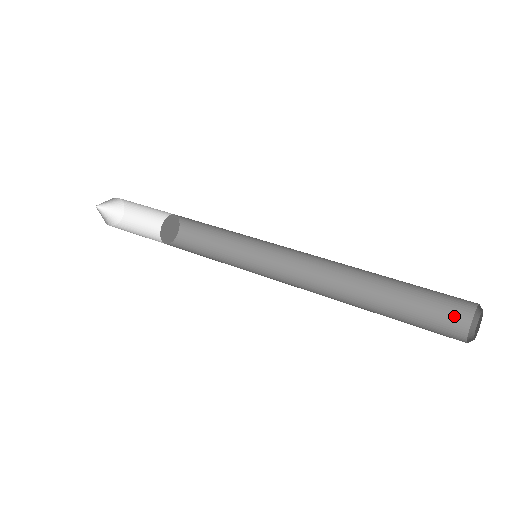
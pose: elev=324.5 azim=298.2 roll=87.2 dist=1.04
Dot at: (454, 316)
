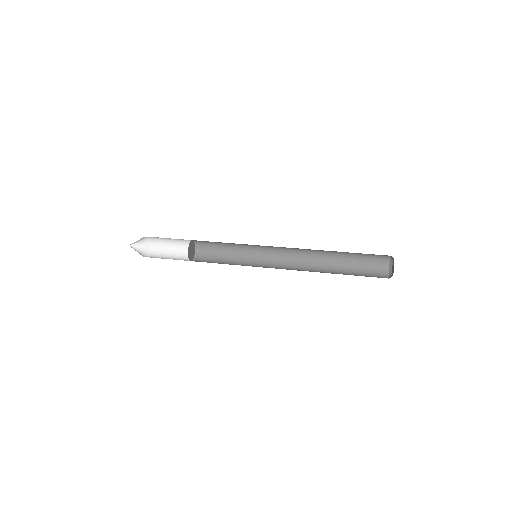
Dot at: (379, 277)
